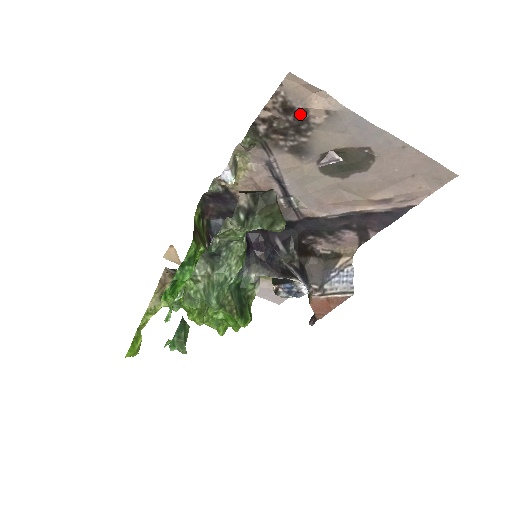
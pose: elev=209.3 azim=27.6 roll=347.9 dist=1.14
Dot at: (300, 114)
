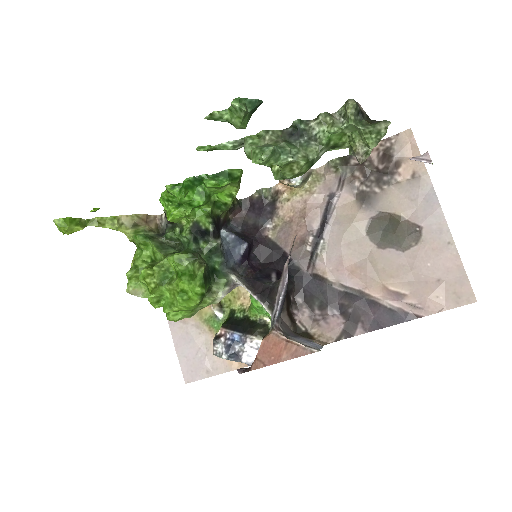
Dot at: (392, 166)
